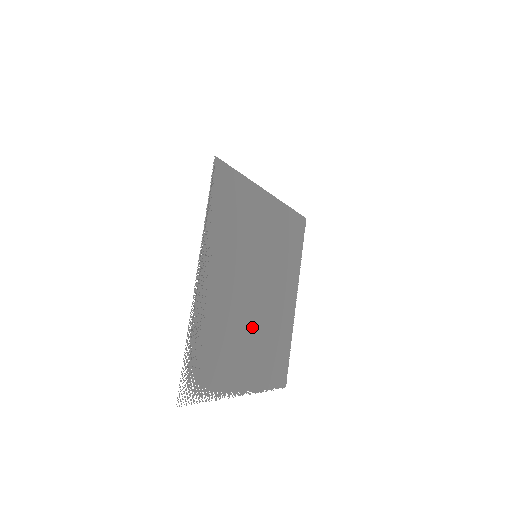
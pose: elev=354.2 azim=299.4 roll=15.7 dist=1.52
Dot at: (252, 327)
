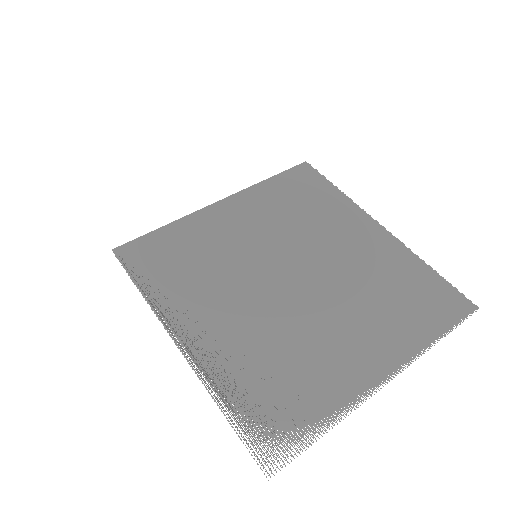
Dot at: (325, 311)
